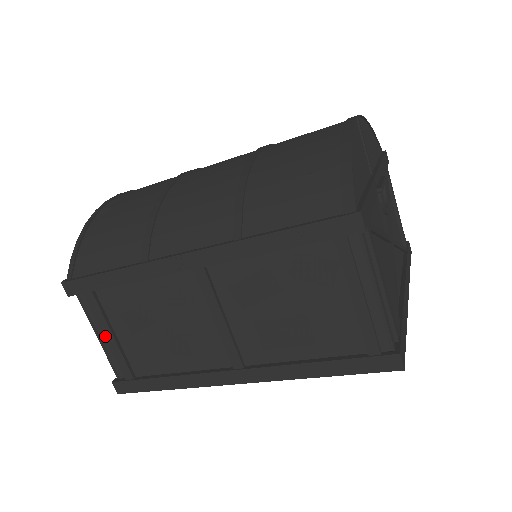
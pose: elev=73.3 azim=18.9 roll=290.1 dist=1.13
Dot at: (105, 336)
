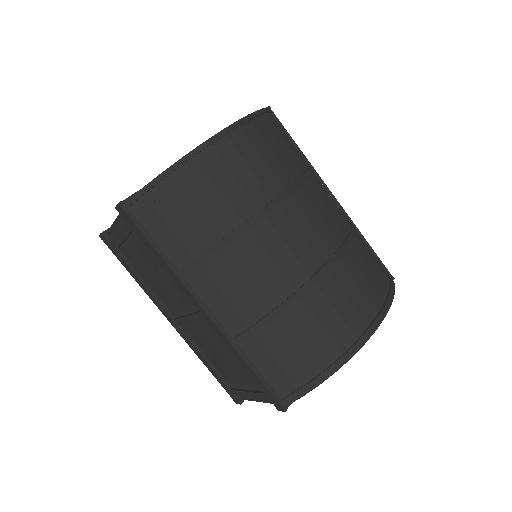
Dot at: (119, 233)
